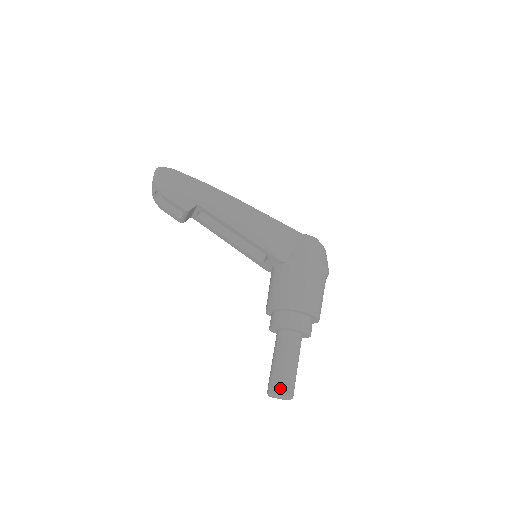
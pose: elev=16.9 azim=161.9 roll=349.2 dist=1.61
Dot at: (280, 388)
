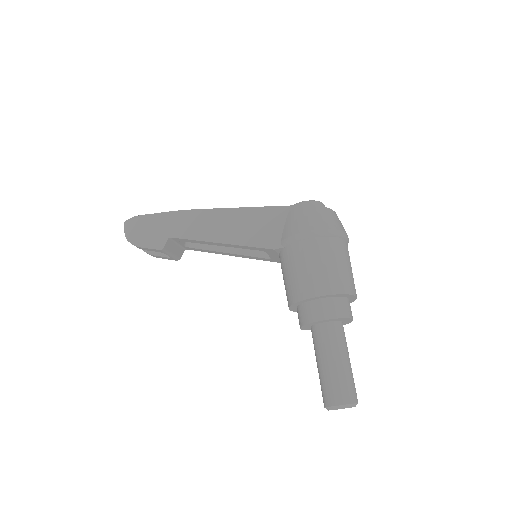
Dot at: (330, 398)
